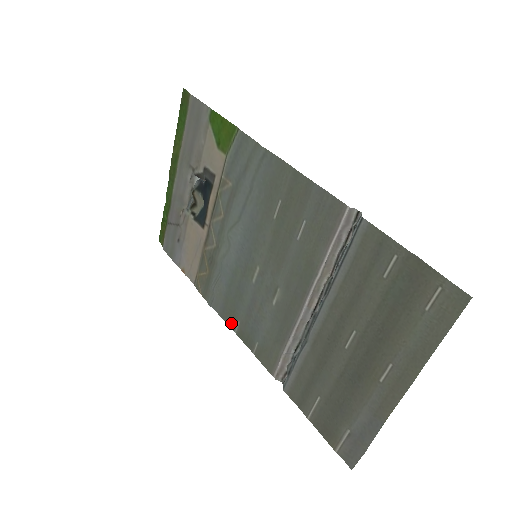
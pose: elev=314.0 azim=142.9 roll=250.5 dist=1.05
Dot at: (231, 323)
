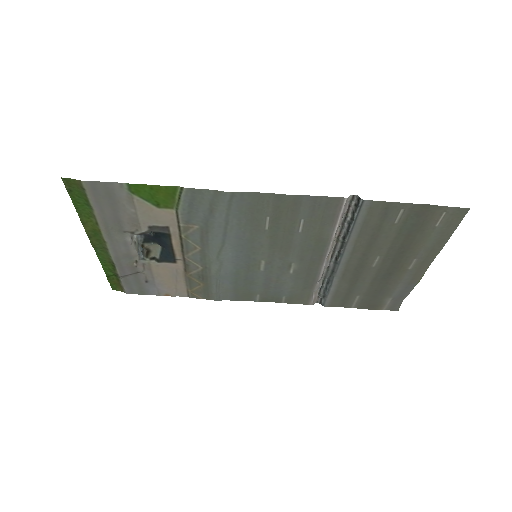
Dot at: (249, 299)
